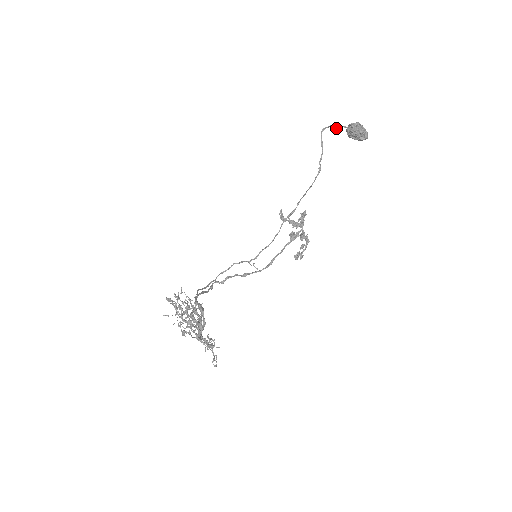
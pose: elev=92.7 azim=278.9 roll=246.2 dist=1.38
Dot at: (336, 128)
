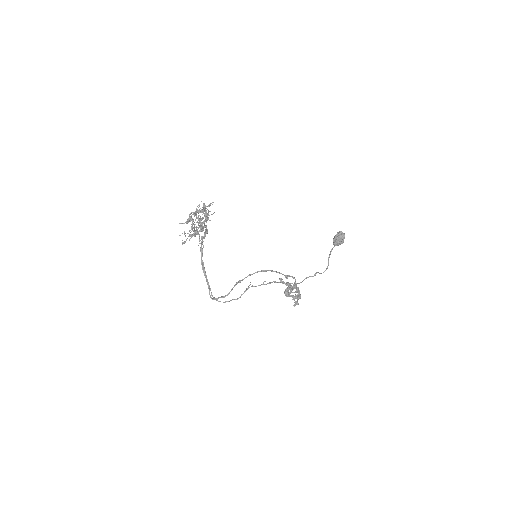
Dot at: (328, 258)
